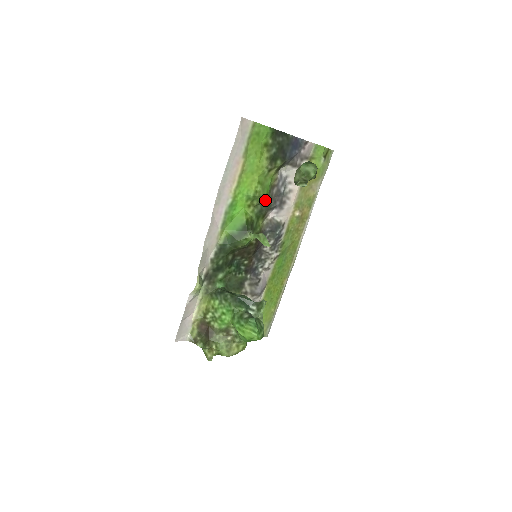
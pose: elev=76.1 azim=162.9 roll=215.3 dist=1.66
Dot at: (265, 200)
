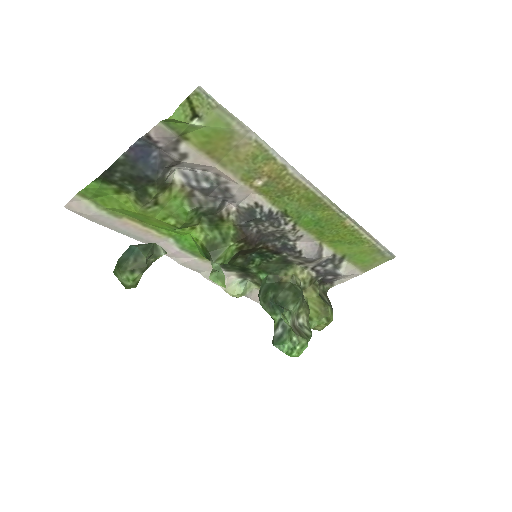
Dot at: (200, 211)
